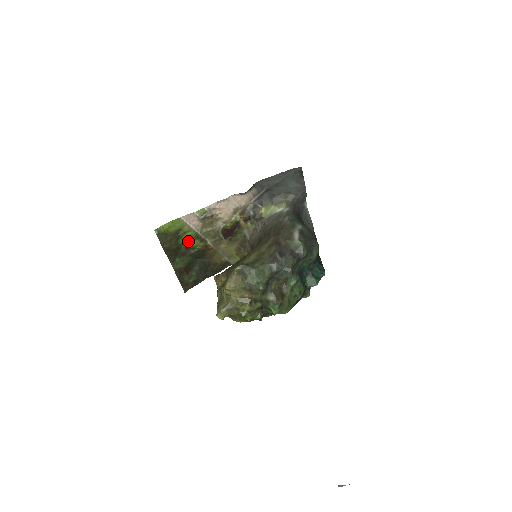
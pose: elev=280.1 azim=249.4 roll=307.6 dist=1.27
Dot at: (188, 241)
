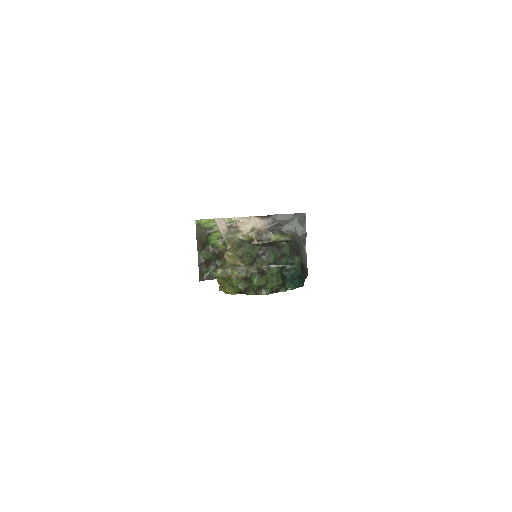
Dot at: (215, 240)
